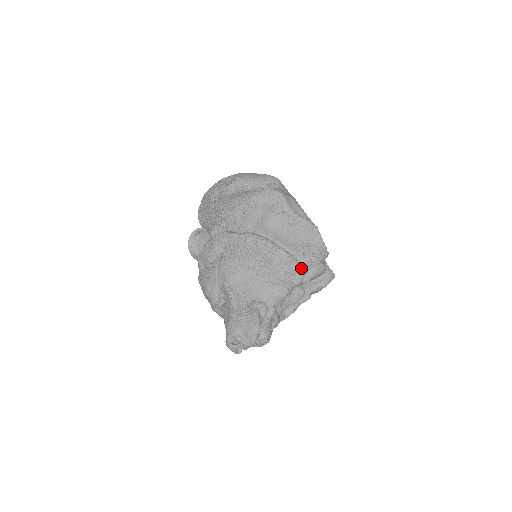
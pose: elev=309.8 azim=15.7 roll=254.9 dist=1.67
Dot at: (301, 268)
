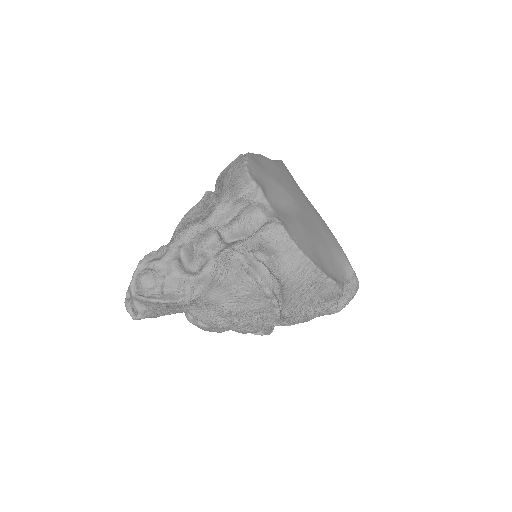
Dot at: (216, 203)
